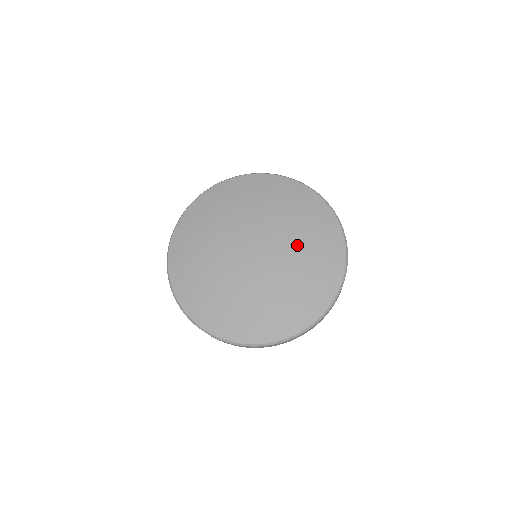
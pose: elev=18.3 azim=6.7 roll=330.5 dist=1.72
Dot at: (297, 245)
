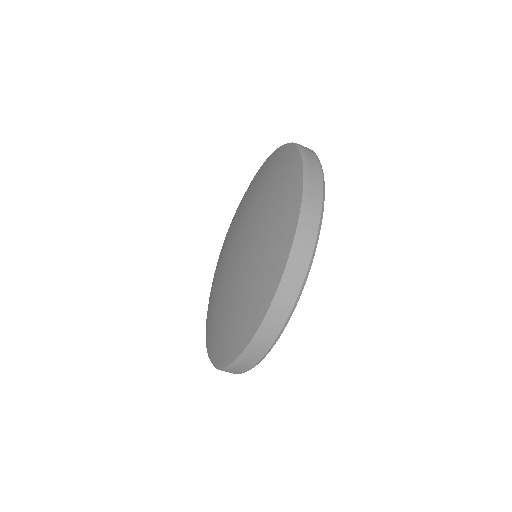
Dot at: (258, 214)
